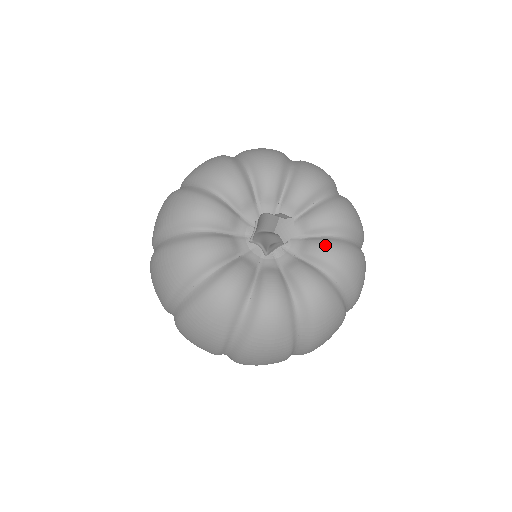
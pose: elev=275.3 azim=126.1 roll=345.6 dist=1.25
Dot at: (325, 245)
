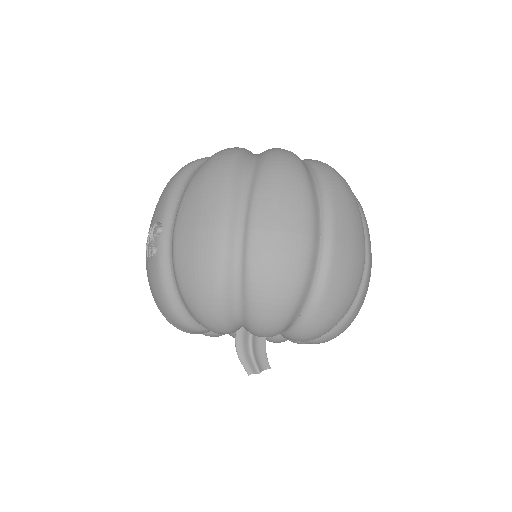
Dot at: (302, 341)
